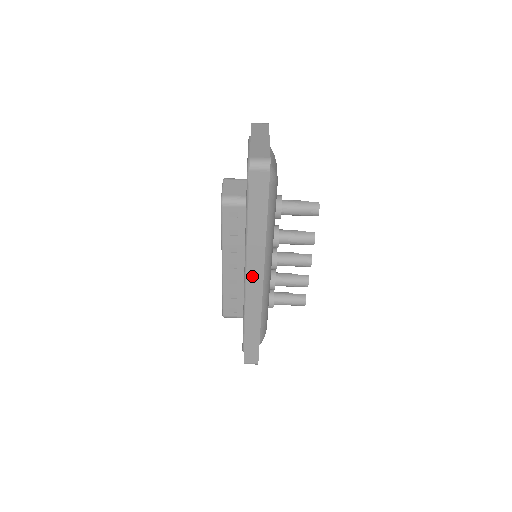
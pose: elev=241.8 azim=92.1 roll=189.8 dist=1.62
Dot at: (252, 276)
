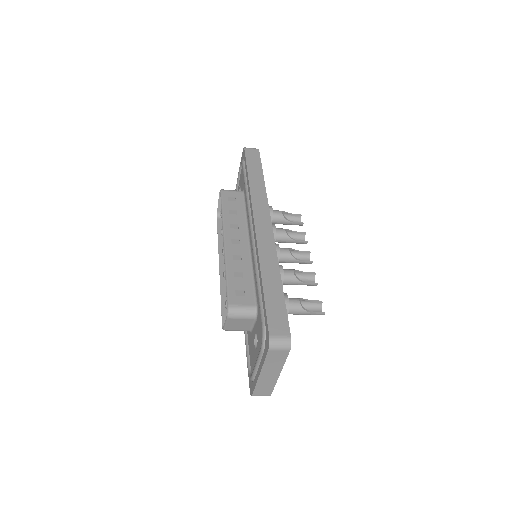
Dot at: occluded
